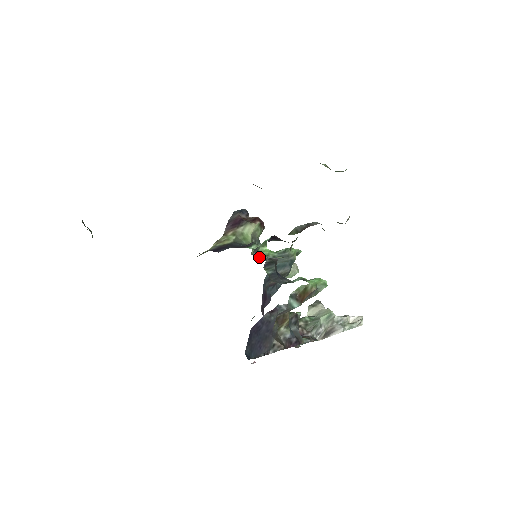
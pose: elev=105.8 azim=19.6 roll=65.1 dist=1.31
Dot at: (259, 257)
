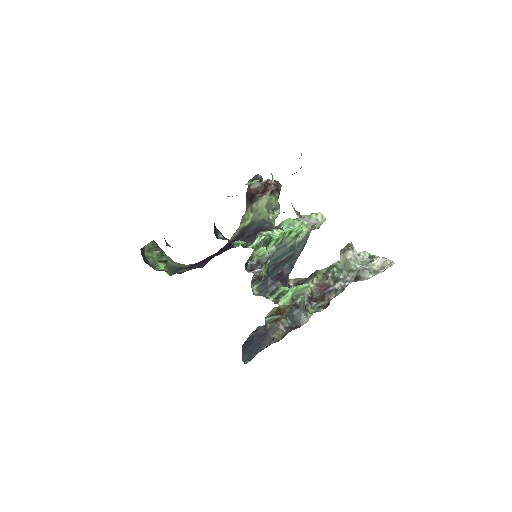
Dot at: (253, 265)
